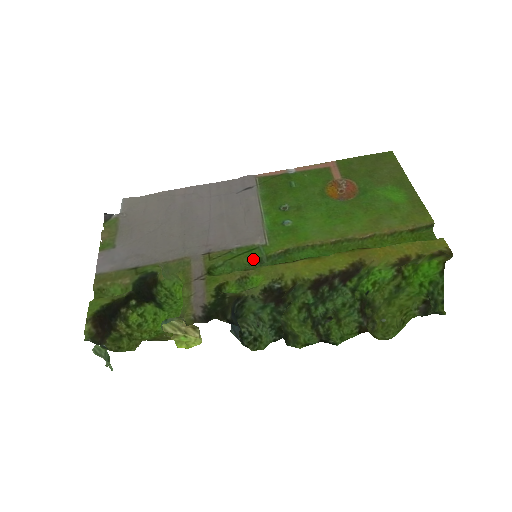
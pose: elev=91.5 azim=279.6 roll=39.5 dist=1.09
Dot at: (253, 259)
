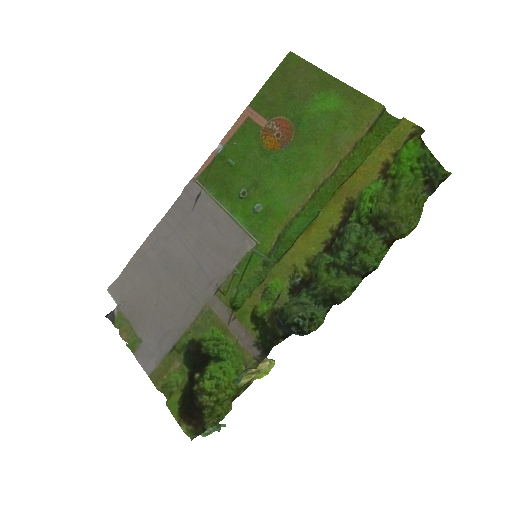
Dot at: (258, 268)
